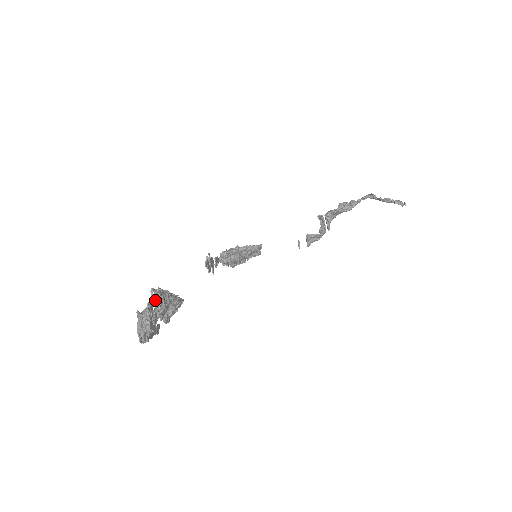
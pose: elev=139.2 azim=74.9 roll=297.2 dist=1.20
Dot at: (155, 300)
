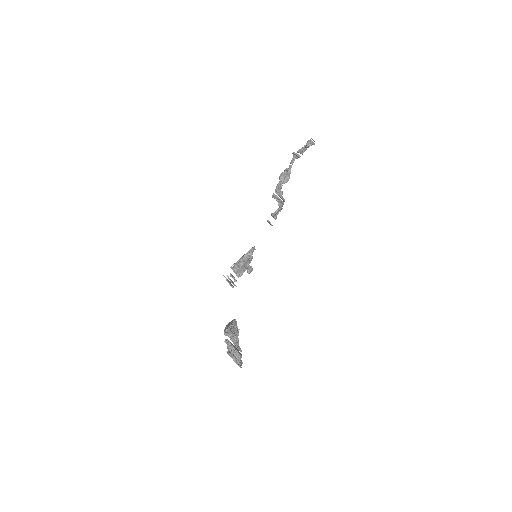
Dot at: (230, 337)
